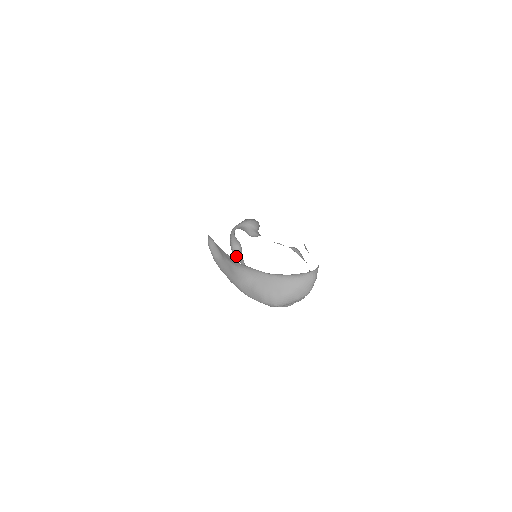
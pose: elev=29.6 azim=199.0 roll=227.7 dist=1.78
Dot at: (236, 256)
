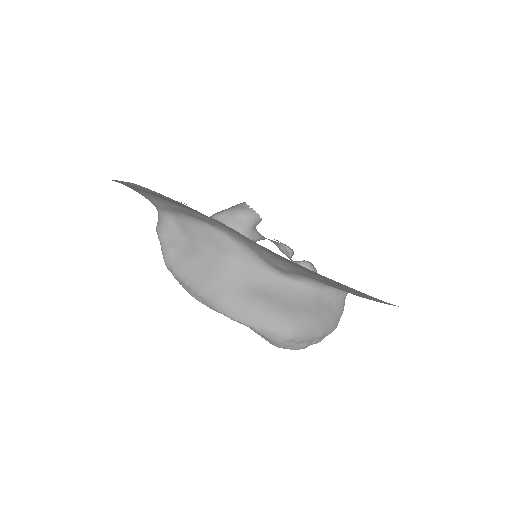
Dot at: occluded
